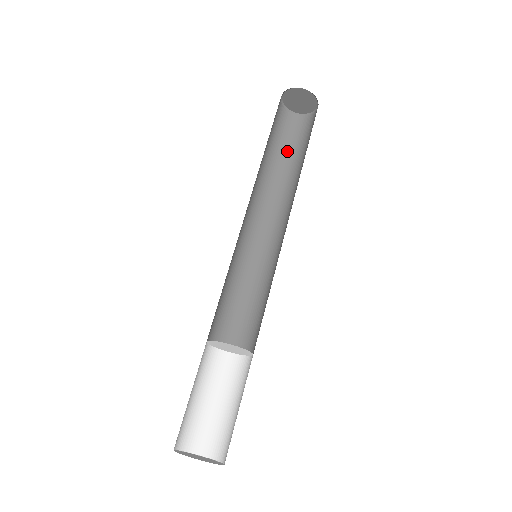
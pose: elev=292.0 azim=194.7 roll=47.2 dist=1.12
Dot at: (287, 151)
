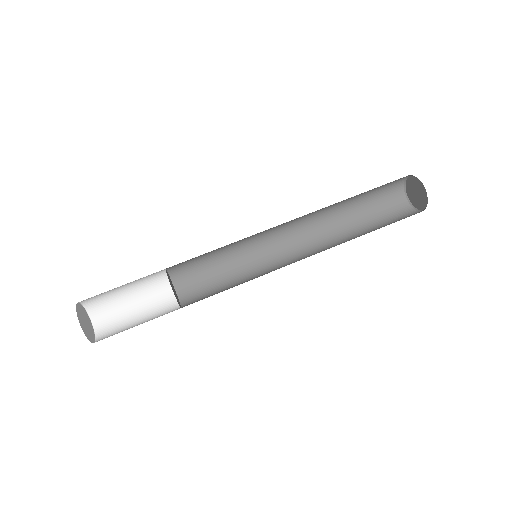
Dot at: (364, 202)
